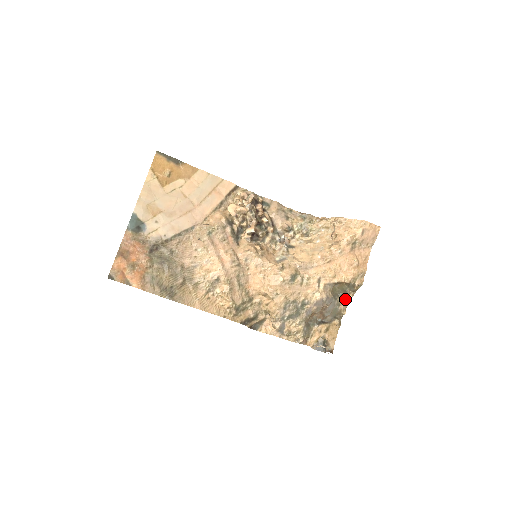
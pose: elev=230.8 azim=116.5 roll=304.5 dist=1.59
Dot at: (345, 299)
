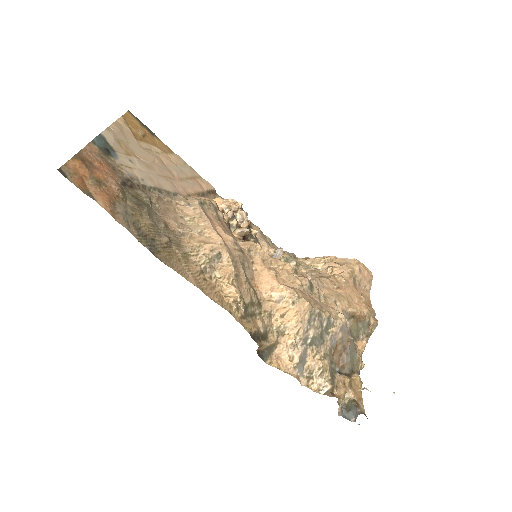
Dot at: (359, 346)
